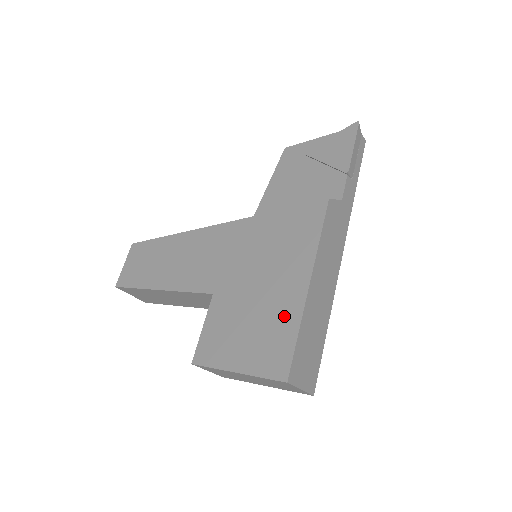
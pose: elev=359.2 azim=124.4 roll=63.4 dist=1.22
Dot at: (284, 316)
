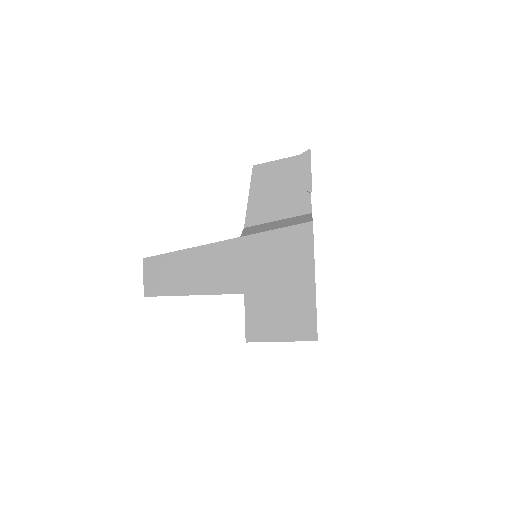
Dot at: (304, 303)
